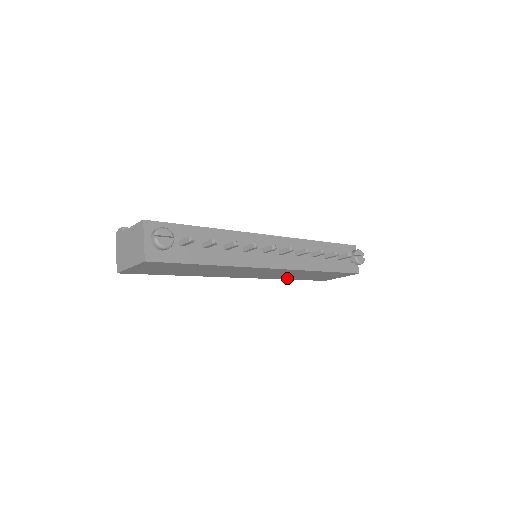
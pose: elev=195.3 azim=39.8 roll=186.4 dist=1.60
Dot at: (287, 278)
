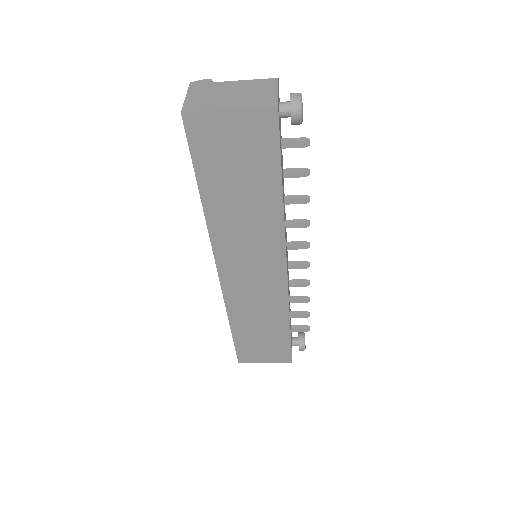
Dot at: (236, 321)
